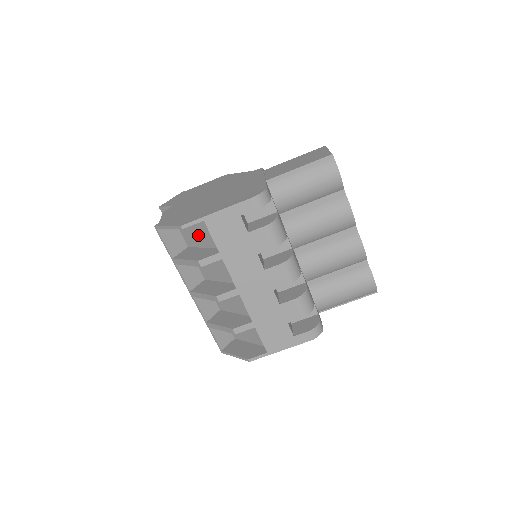
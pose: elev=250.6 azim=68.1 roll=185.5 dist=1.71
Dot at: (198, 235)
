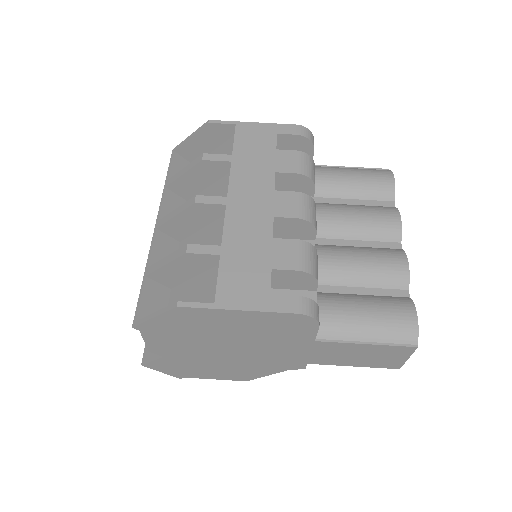
Dot at: occluded
